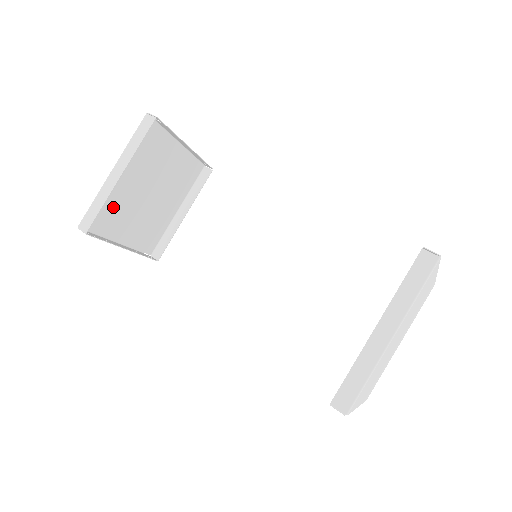
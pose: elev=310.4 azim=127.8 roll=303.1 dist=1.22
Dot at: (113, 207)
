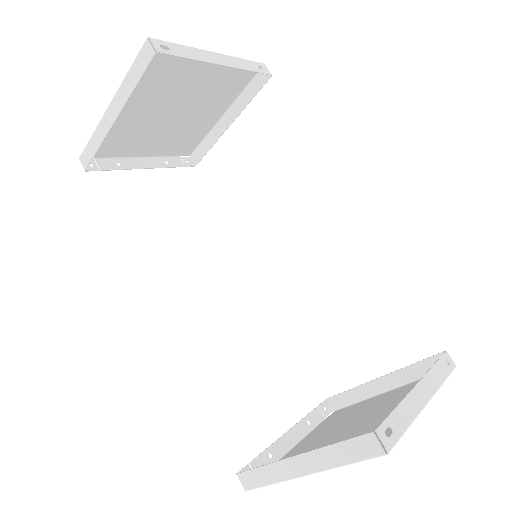
Dot at: (123, 133)
